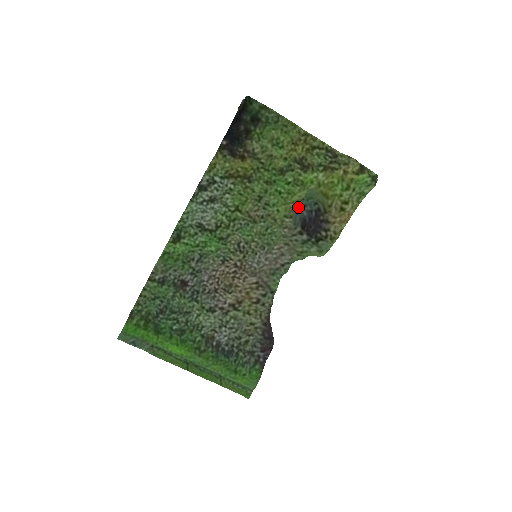
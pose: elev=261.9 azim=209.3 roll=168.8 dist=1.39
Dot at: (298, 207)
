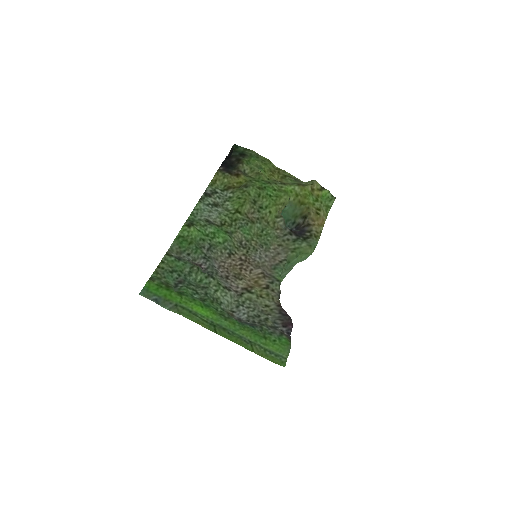
Dot at: occluded
